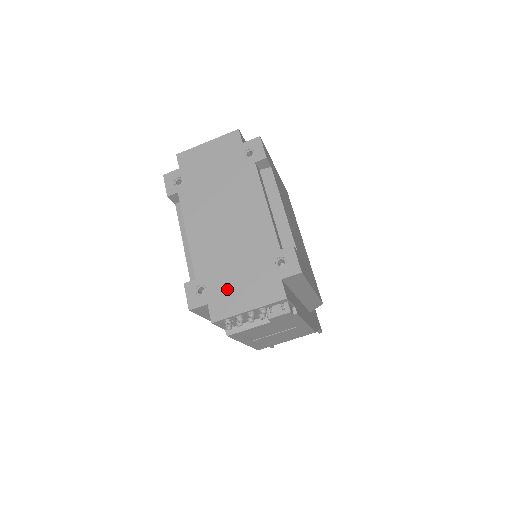
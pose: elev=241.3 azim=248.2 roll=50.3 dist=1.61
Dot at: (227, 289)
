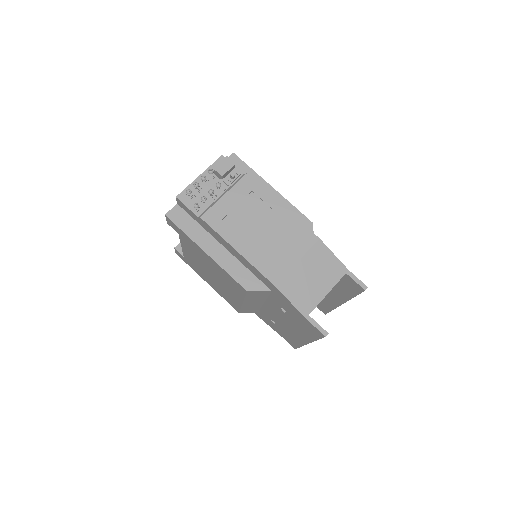
Dot at: occluded
